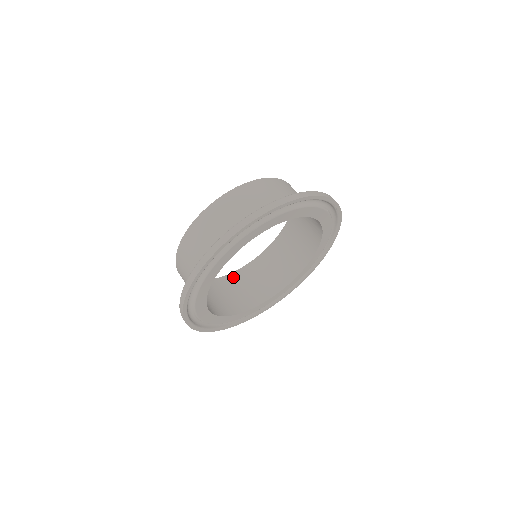
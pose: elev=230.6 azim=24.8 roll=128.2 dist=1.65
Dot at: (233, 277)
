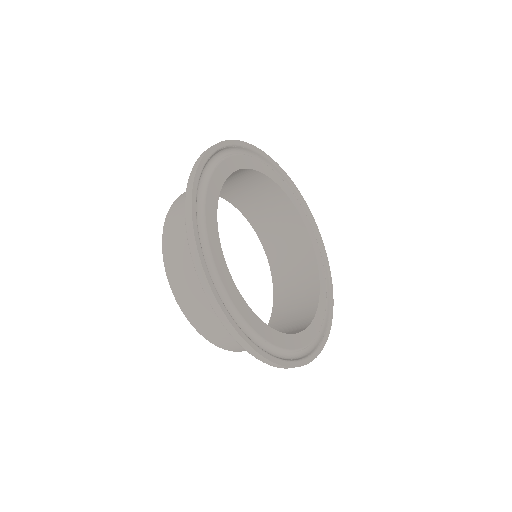
Dot at: occluded
